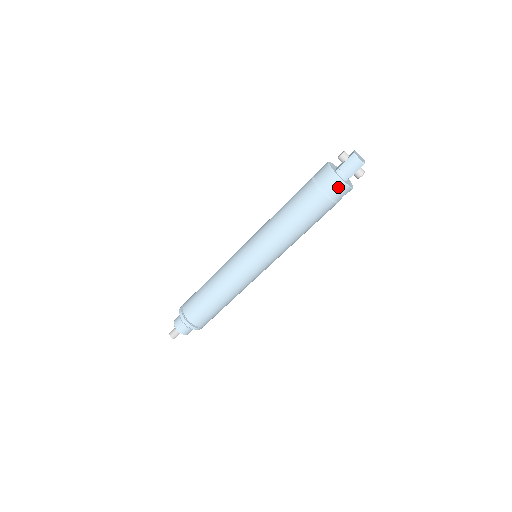
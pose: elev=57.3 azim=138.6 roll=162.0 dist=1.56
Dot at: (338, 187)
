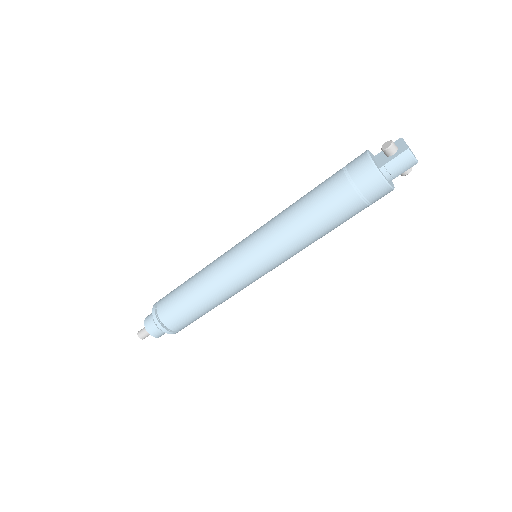
Dot at: (381, 191)
